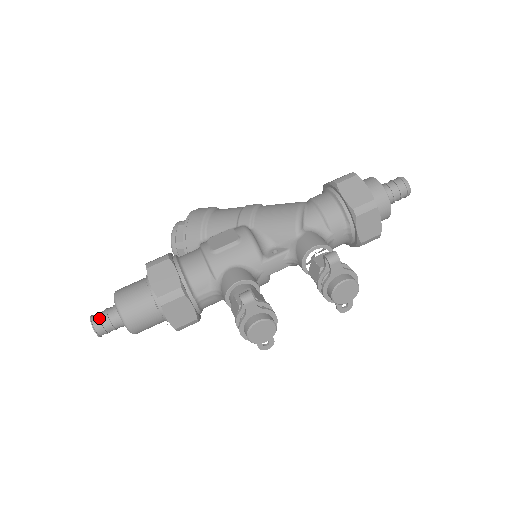
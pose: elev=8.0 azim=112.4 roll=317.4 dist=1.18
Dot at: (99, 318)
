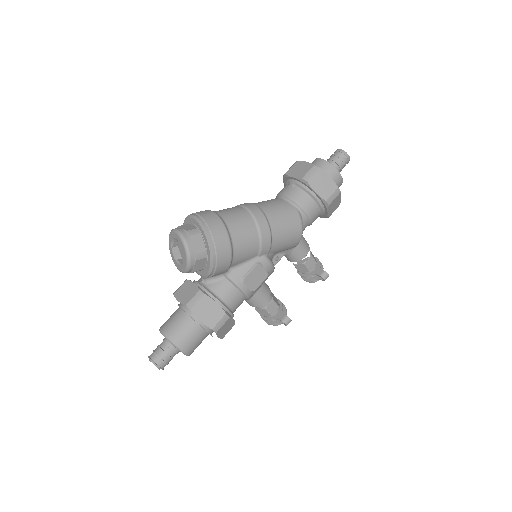
Dot at: occluded
